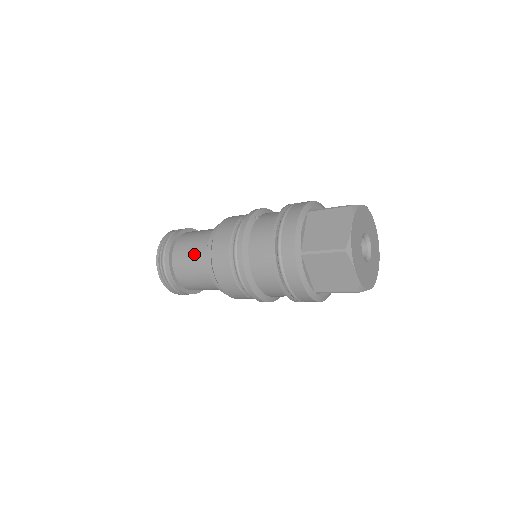
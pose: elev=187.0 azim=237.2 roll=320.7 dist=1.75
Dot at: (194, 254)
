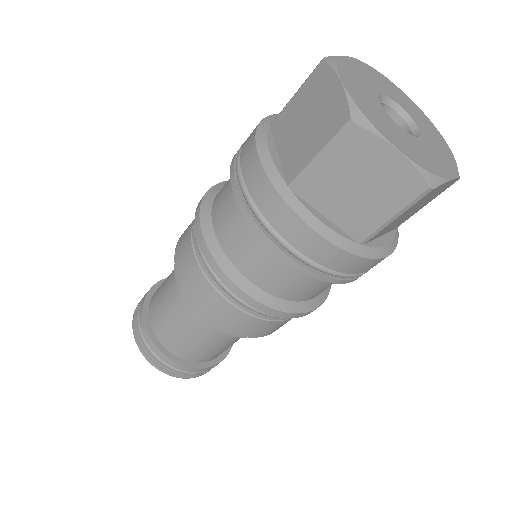
Dot at: occluded
